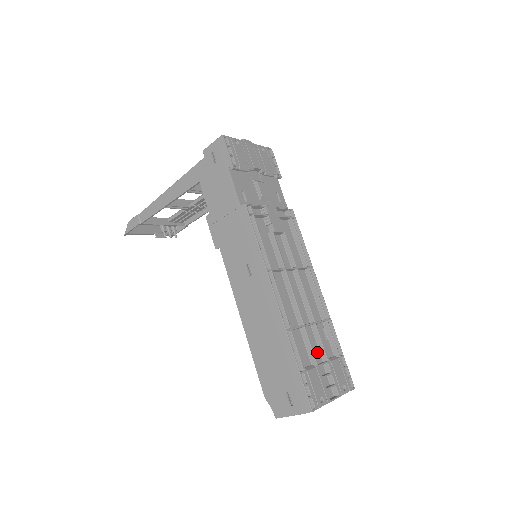
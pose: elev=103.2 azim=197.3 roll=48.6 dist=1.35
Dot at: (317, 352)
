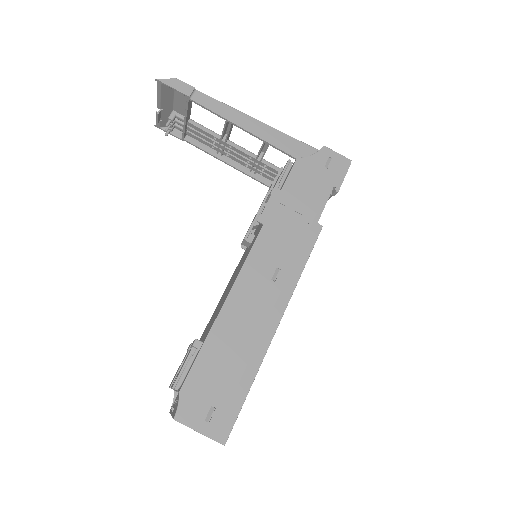
Dot at: occluded
